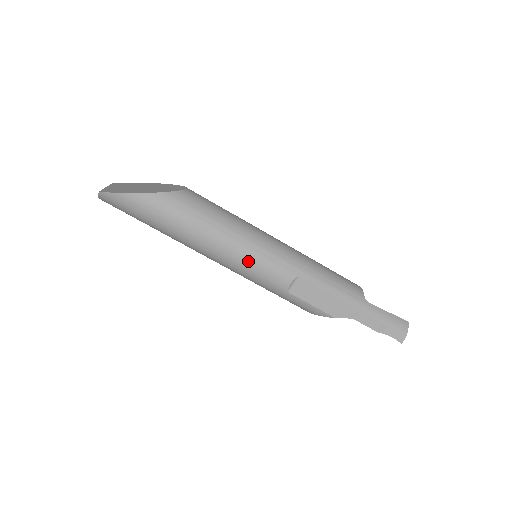
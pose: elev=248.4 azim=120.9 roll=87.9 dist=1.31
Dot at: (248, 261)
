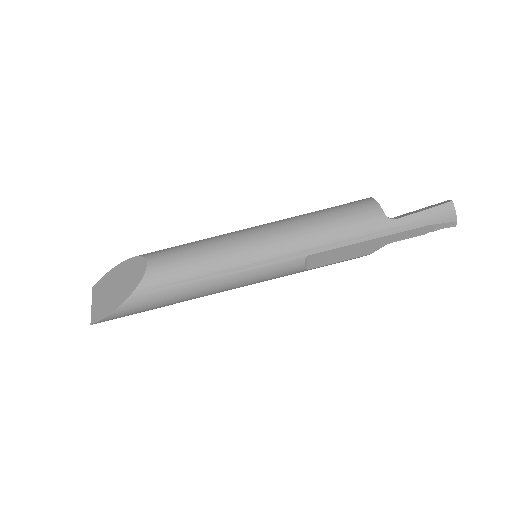
Dot at: (252, 280)
